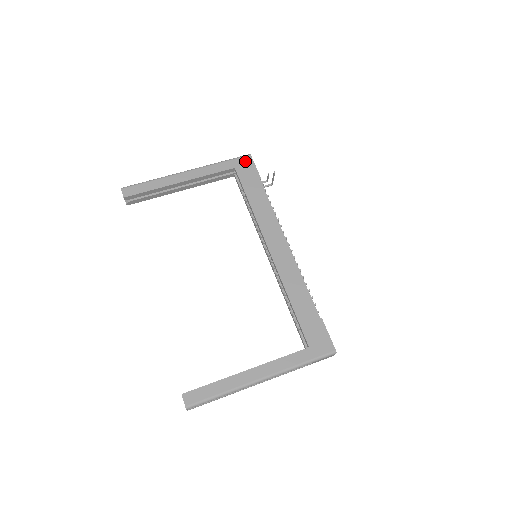
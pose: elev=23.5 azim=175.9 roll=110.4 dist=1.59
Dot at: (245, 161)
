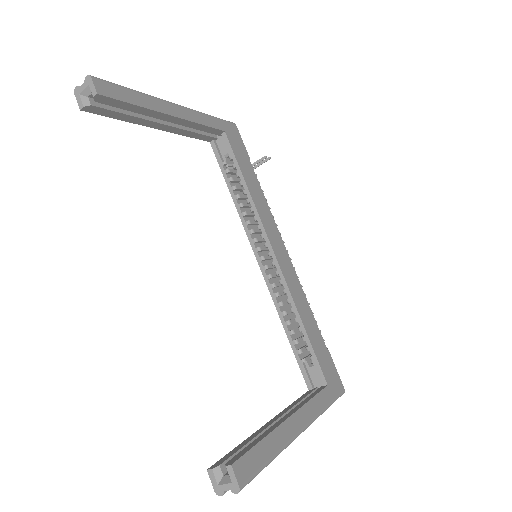
Dot at: (233, 129)
